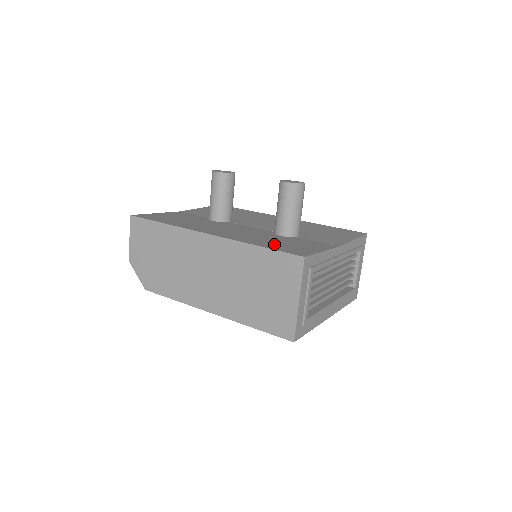
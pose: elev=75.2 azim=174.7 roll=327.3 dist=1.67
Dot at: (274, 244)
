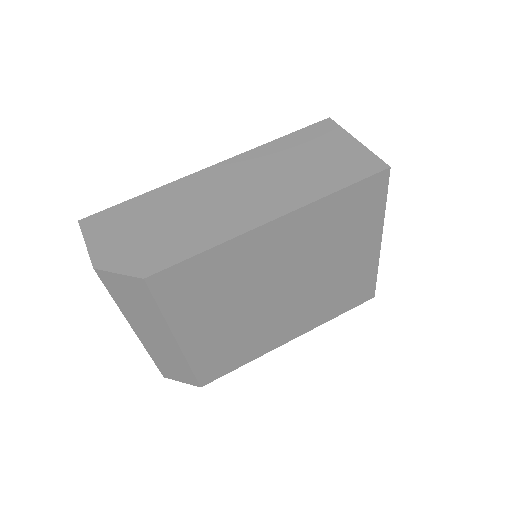
Dot at: occluded
